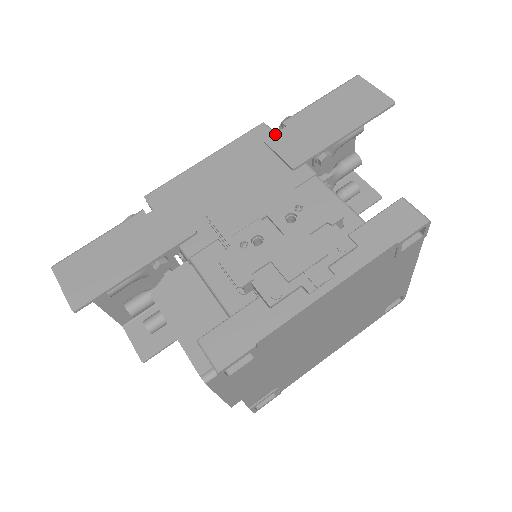
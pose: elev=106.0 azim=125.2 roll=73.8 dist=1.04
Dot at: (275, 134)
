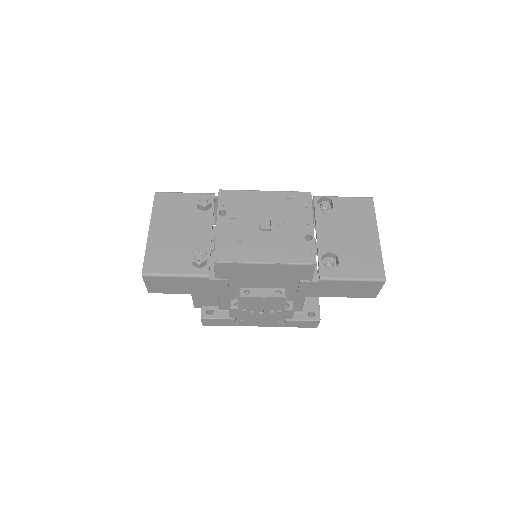
Dot at: (309, 283)
